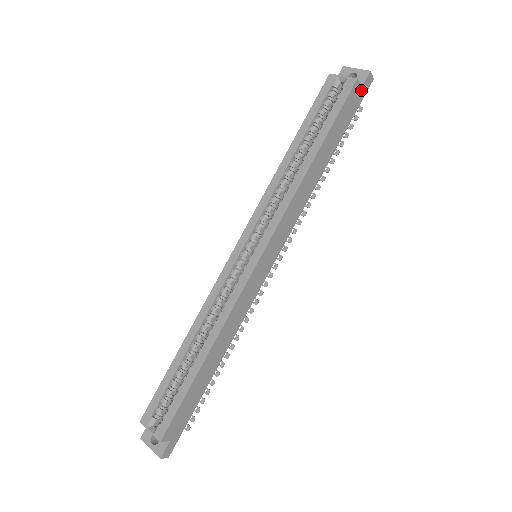
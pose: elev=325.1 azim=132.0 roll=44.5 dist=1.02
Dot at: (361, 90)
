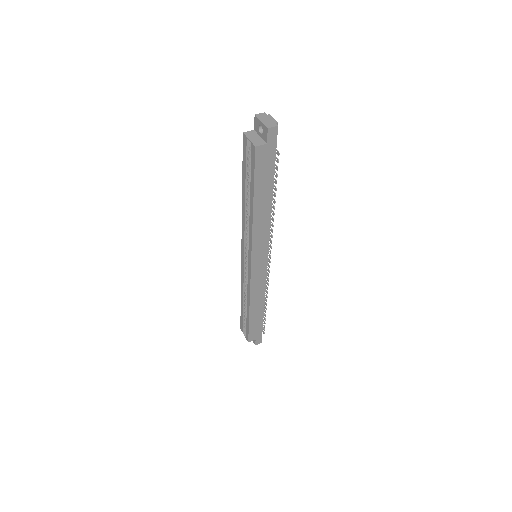
Dot at: (268, 144)
